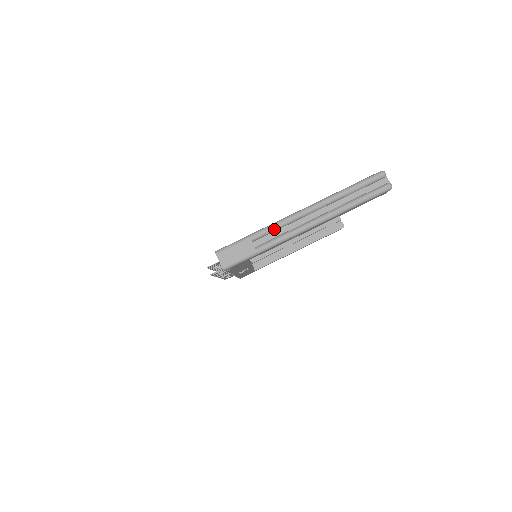
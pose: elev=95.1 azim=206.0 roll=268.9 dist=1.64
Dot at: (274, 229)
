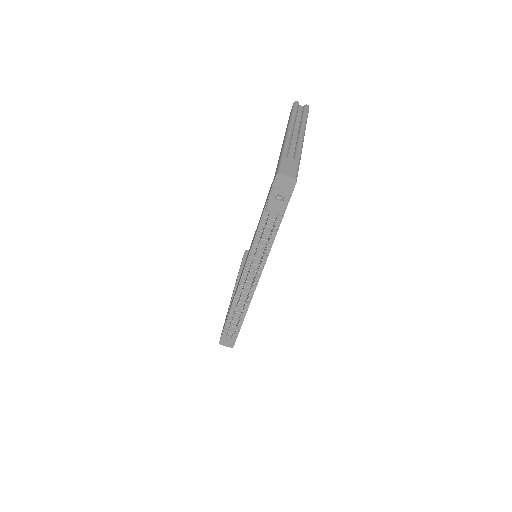
Dot at: (289, 146)
